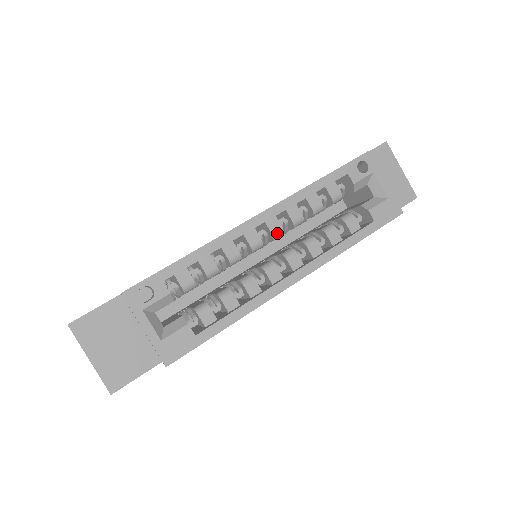
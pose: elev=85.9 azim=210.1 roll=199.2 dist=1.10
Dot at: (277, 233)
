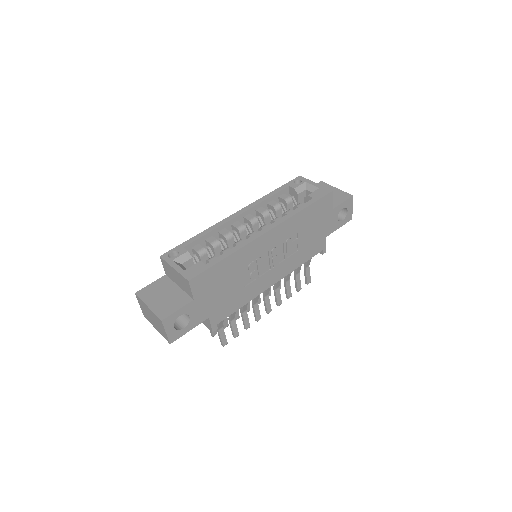
Dot at: (252, 220)
